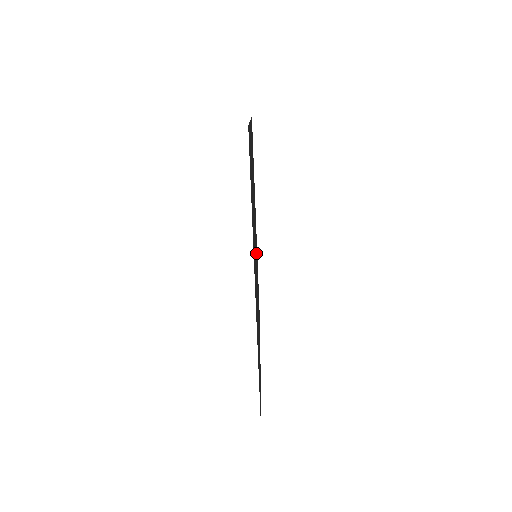
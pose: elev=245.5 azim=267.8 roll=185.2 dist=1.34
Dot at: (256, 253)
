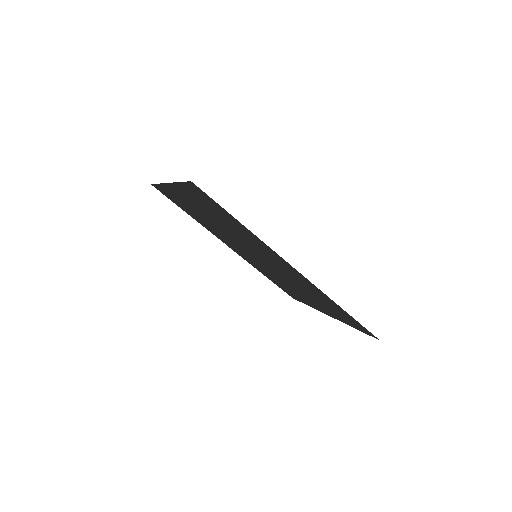
Dot at: (250, 257)
